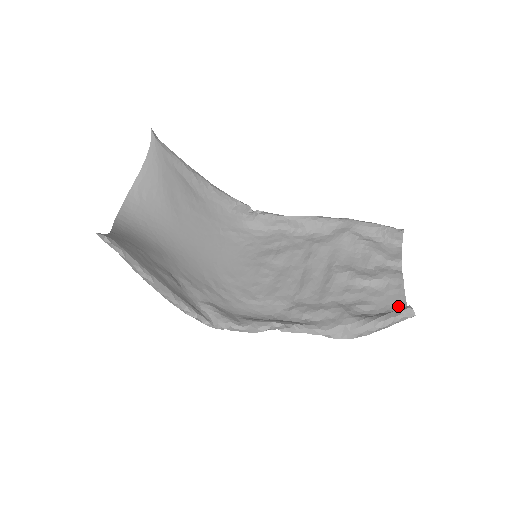
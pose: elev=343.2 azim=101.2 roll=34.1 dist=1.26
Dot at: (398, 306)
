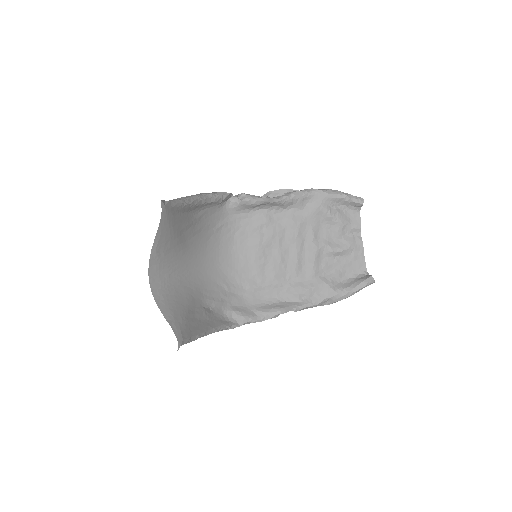
Dot at: (361, 270)
